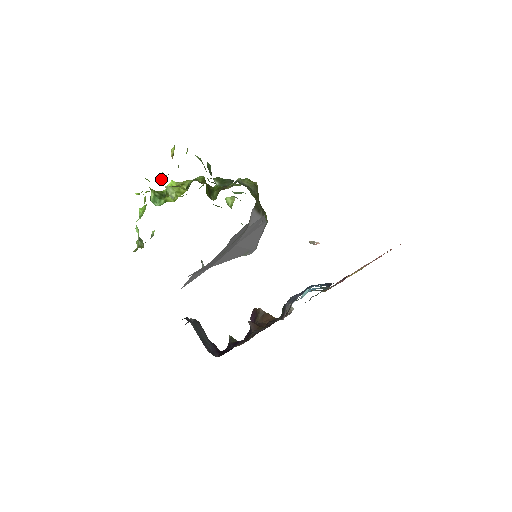
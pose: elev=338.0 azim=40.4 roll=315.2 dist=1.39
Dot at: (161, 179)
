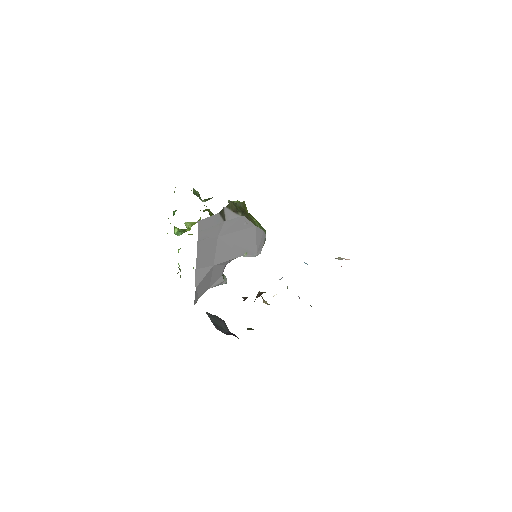
Dot at: (174, 214)
